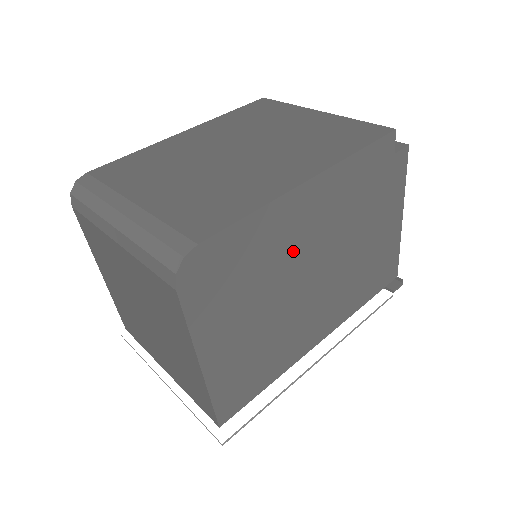
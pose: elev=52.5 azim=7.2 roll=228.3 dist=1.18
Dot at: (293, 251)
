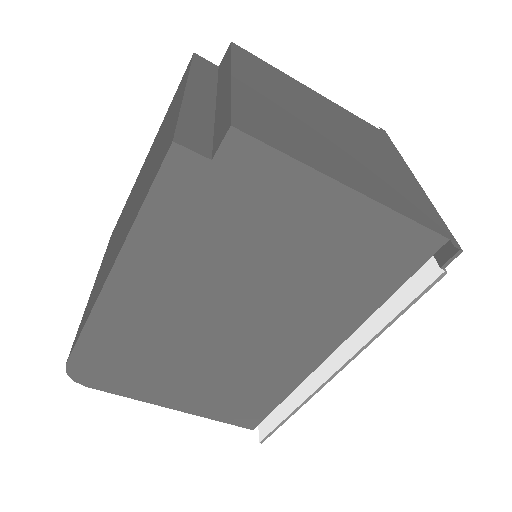
Dot at: (170, 322)
